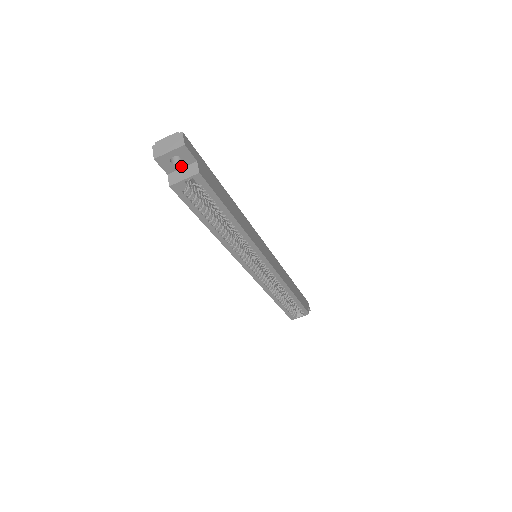
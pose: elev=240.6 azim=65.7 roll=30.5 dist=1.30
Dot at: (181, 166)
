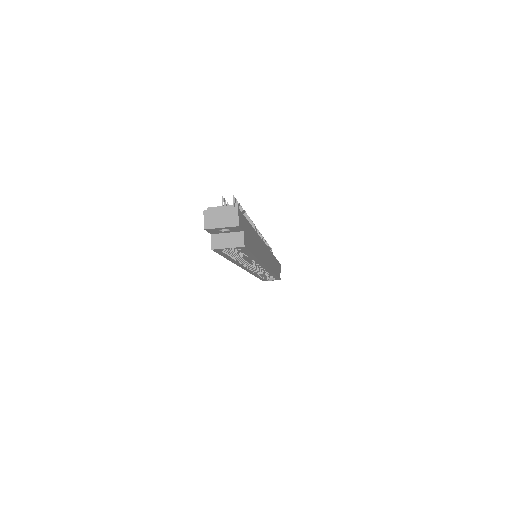
Dot at: (227, 232)
